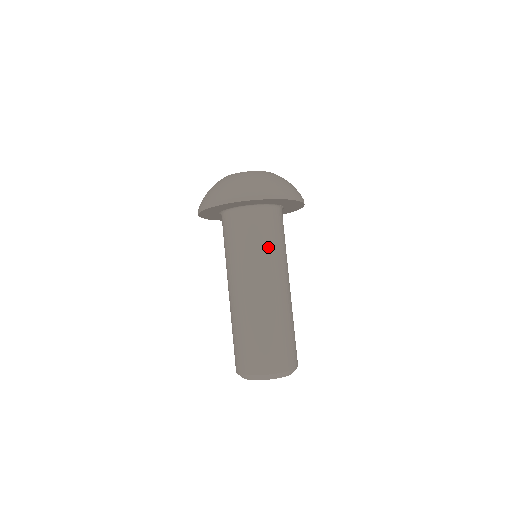
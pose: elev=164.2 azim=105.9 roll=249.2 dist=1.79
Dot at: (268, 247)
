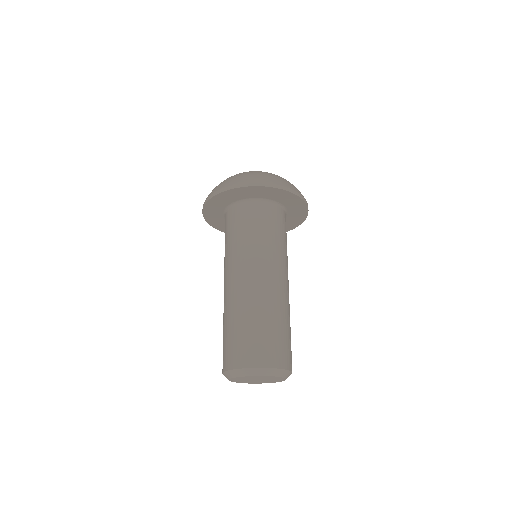
Dot at: (259, 238)
